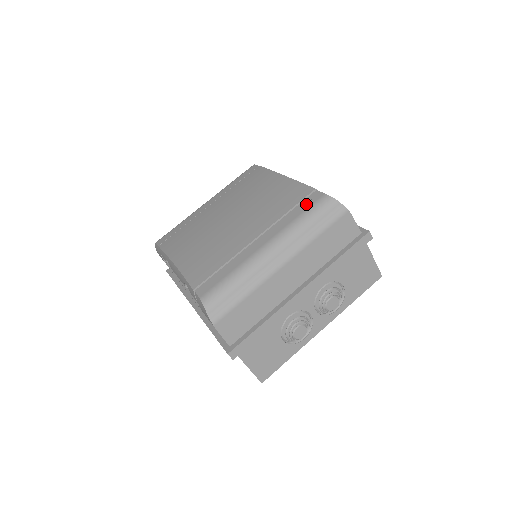
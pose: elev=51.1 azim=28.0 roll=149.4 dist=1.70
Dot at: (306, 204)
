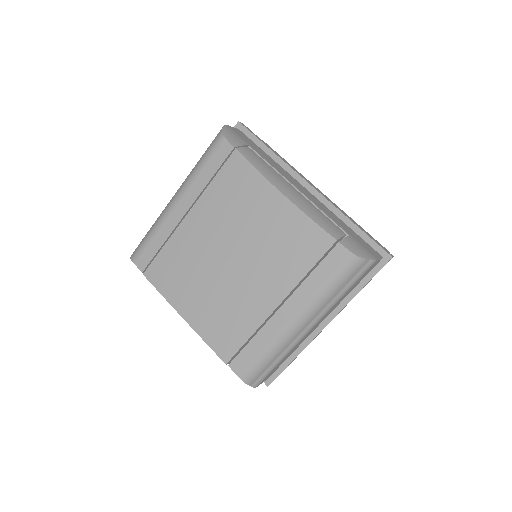
Dot at: (330, 265)
